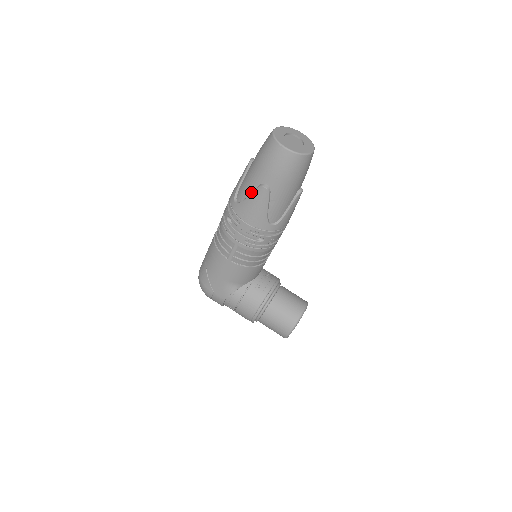
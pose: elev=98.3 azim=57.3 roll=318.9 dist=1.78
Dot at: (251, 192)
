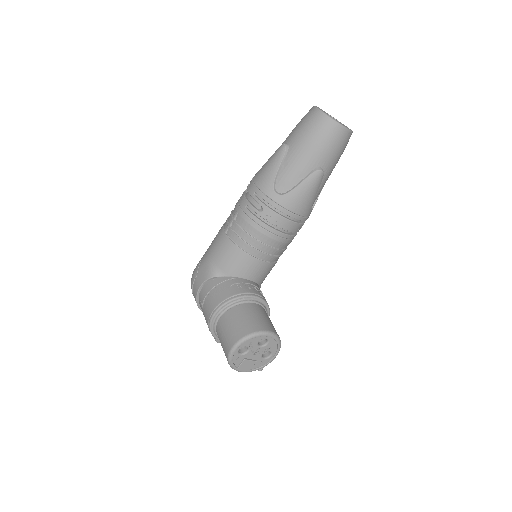
Dot at: occluded
